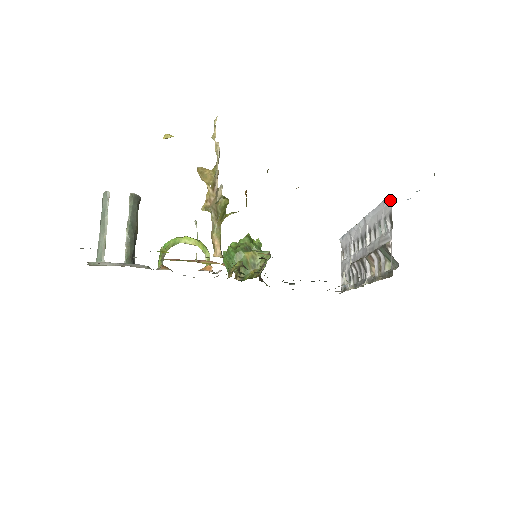
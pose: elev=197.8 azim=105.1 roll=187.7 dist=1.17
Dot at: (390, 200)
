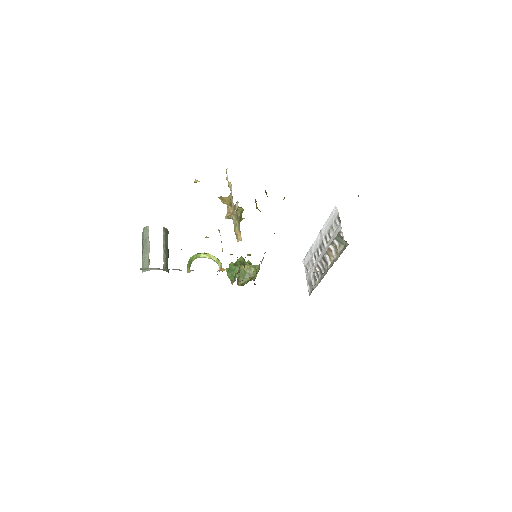
Dot at: (336, 208)
